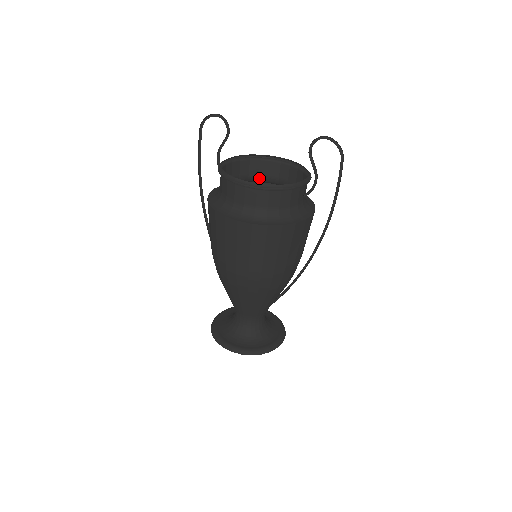
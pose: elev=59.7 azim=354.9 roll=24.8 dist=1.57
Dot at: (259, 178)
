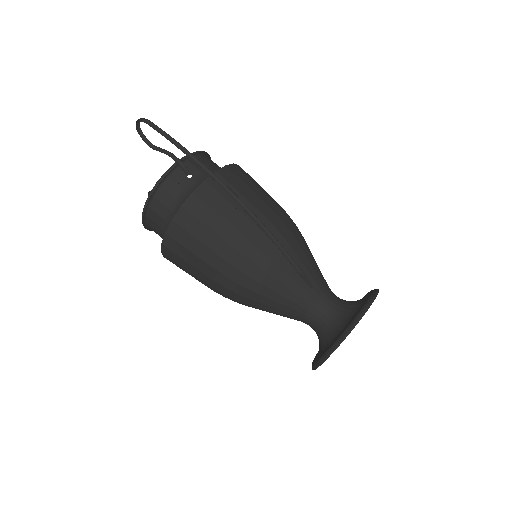
Dot at: occluded
